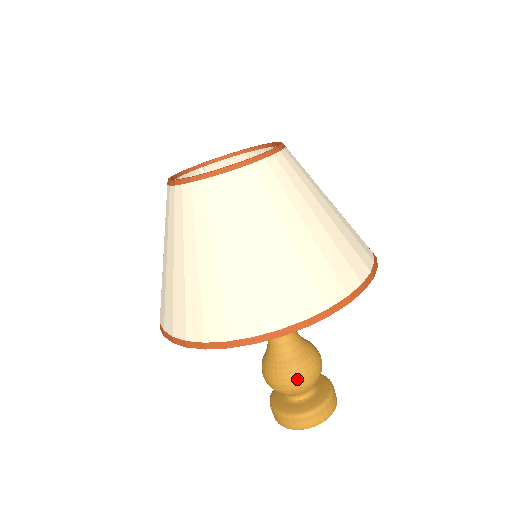
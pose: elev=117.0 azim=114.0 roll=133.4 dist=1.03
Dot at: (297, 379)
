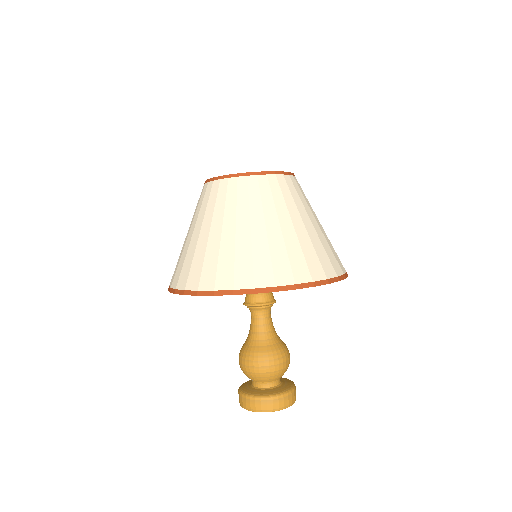
Dot at: (270, 362)
